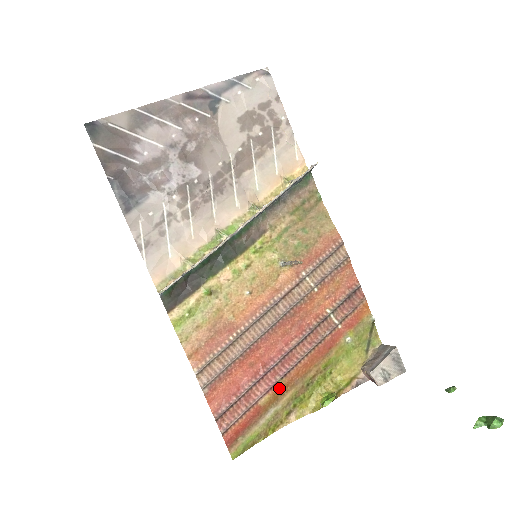
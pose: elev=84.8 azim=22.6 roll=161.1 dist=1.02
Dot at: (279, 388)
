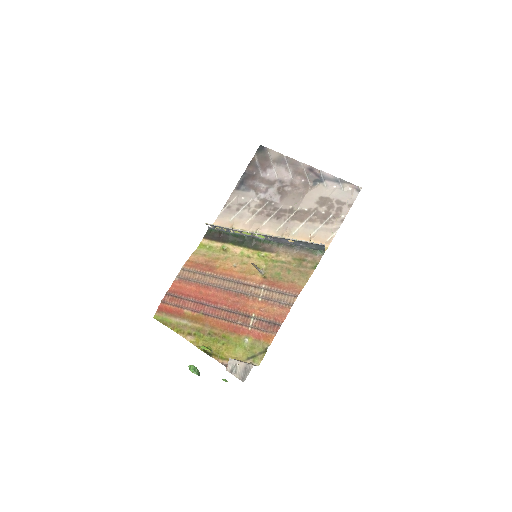
Dot at: (198, 316)
